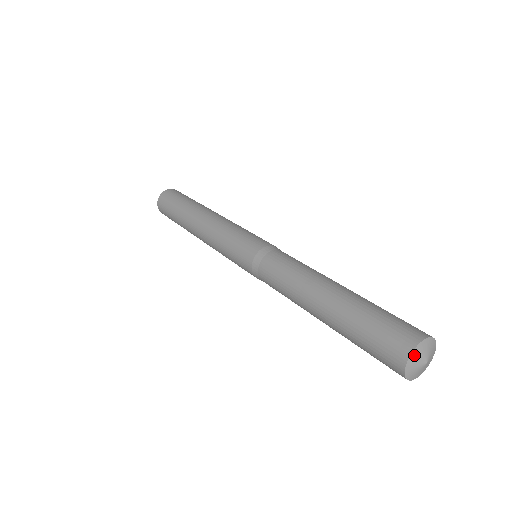
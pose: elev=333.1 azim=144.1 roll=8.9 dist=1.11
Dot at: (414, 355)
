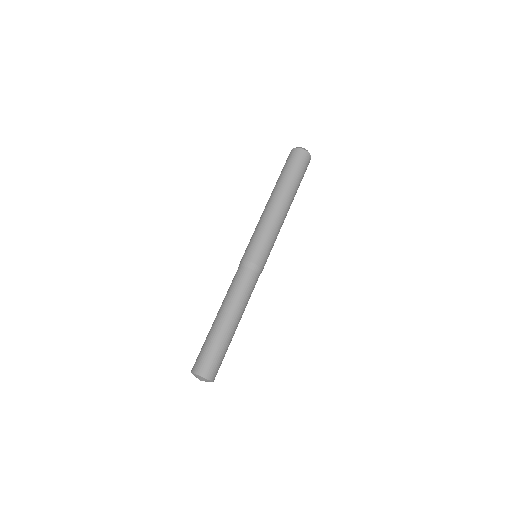
Dot at: (199, 376)
